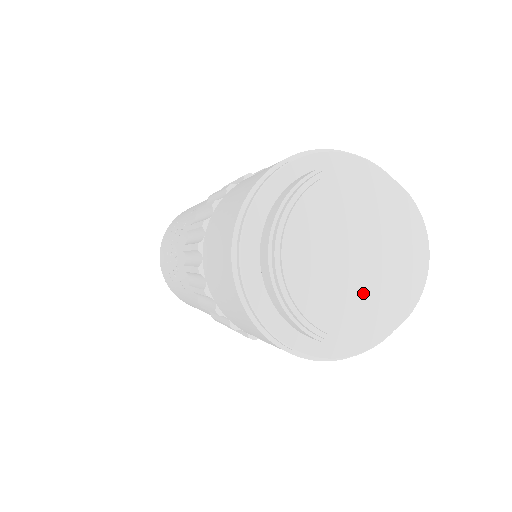
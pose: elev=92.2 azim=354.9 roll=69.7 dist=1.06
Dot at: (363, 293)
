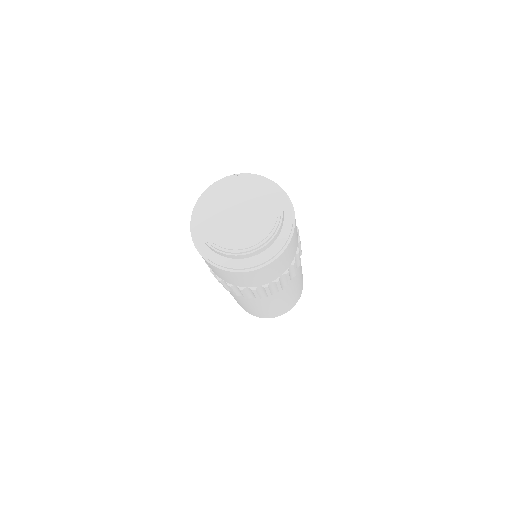
Dot at: (230, 227)
